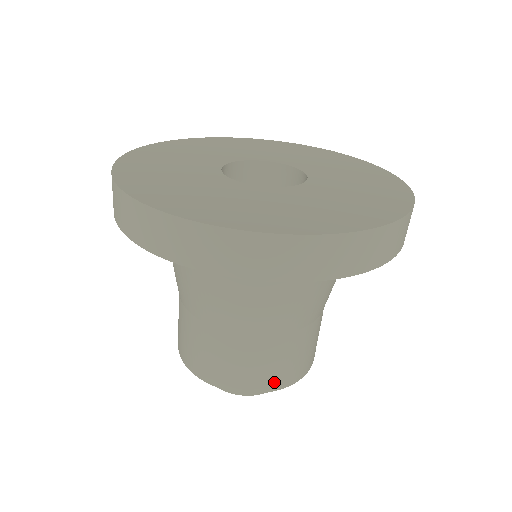
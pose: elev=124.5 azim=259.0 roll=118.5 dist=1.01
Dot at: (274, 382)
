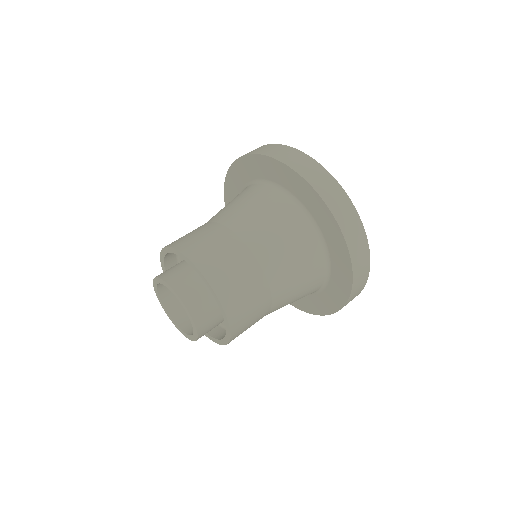
Dot at: (208, 267)
